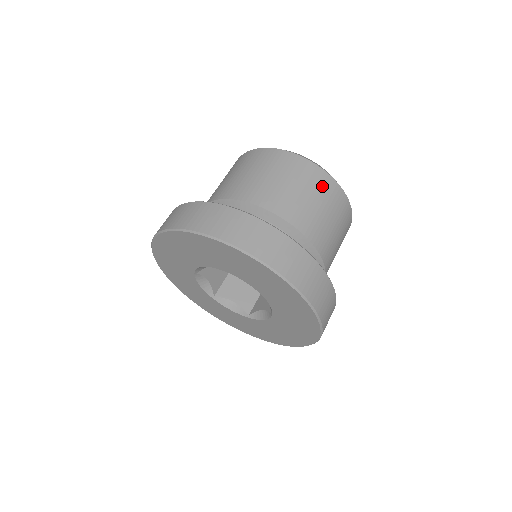
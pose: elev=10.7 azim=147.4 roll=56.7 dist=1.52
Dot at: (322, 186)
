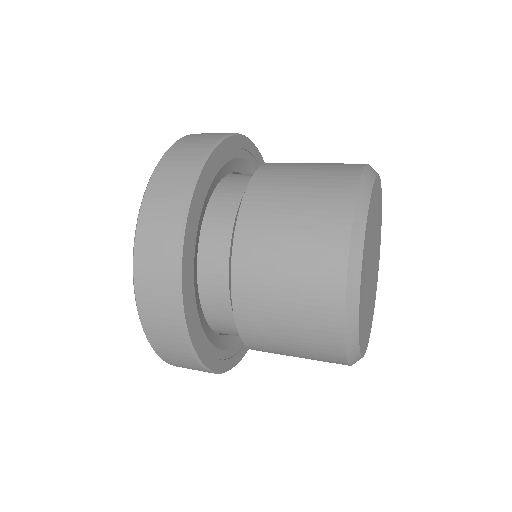
Dot at: (319, 270)
